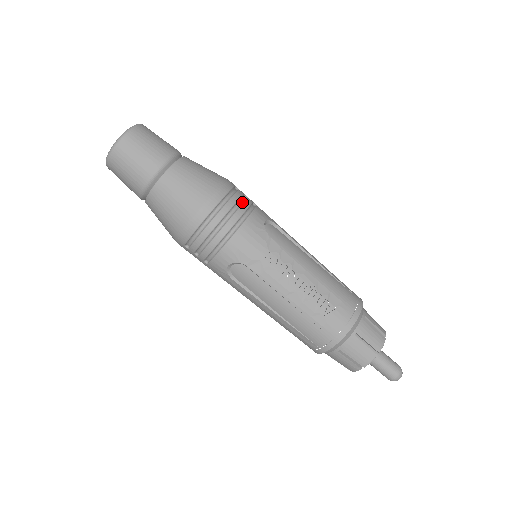
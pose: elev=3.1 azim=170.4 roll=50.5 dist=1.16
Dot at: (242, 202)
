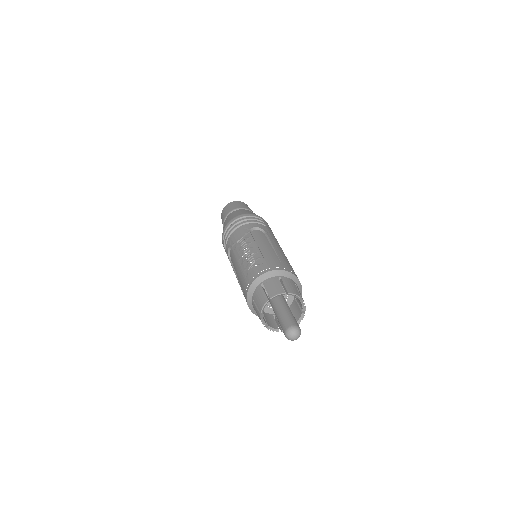
Dot at: (252, 221)
